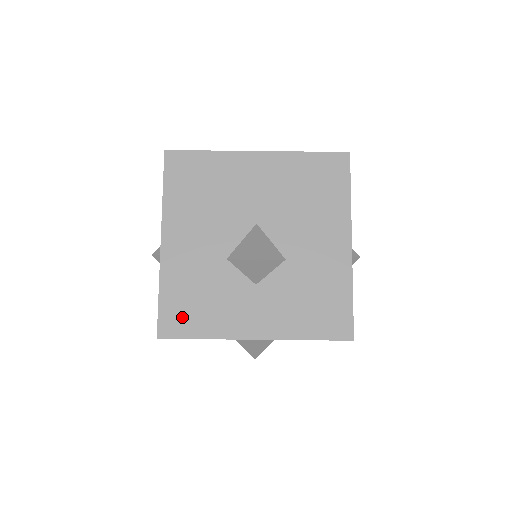
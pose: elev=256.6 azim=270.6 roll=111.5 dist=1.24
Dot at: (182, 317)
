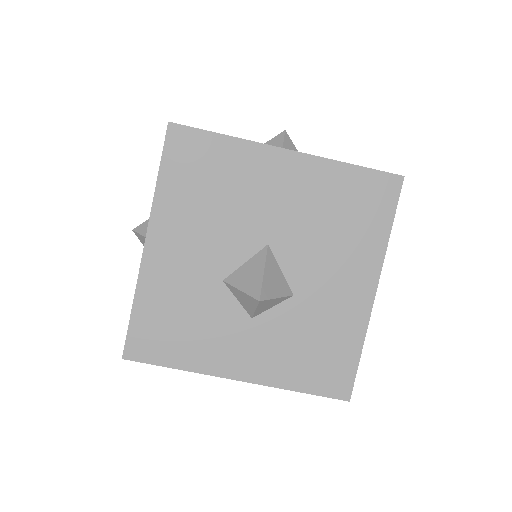
Dot at: (156, 339)
